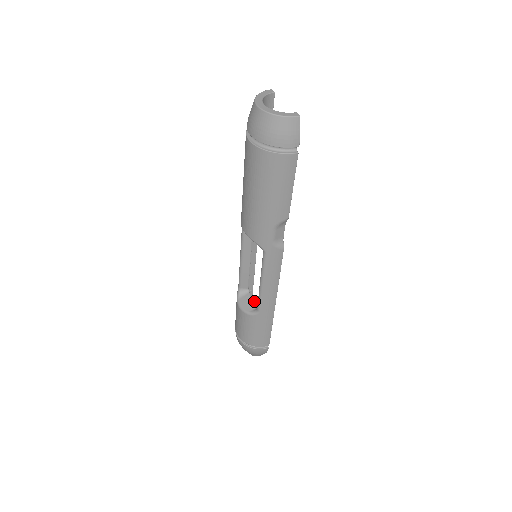
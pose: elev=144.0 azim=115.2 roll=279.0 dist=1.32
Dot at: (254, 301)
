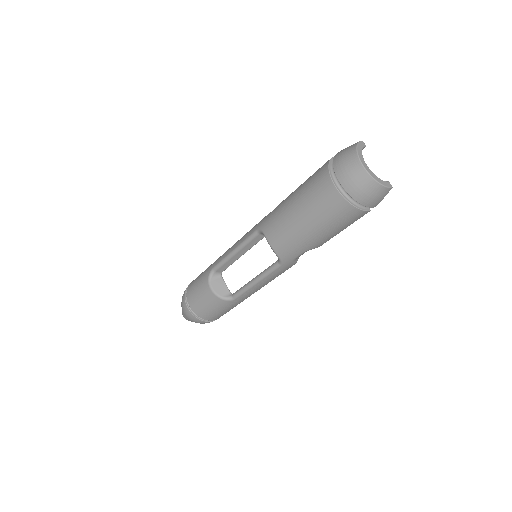
Dot at: occluded
